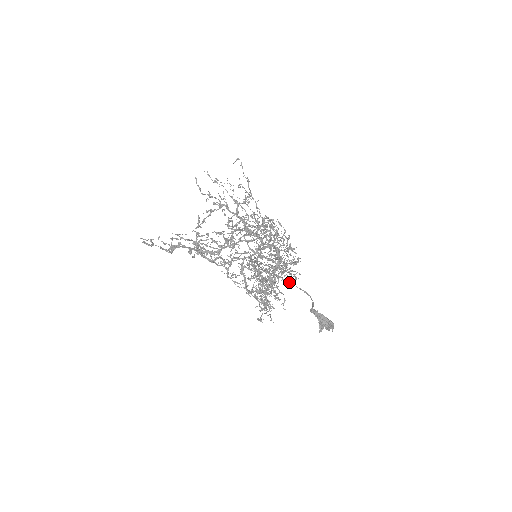
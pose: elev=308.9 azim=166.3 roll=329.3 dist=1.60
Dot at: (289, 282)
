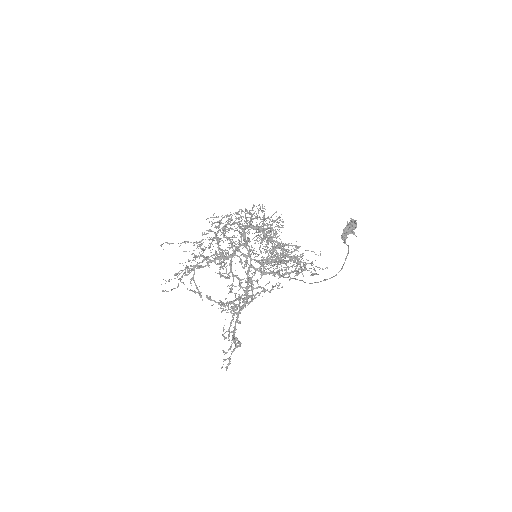
Dot at: occluded
